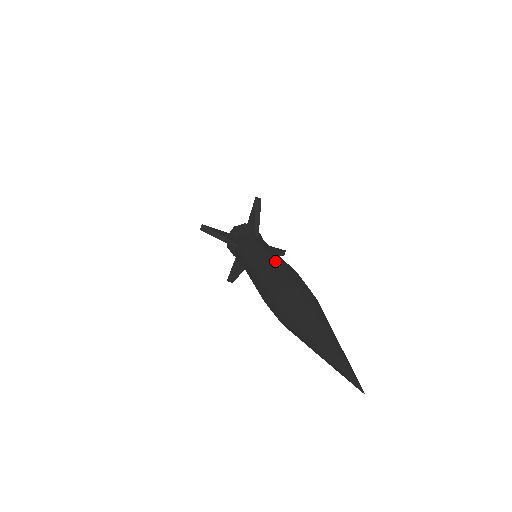
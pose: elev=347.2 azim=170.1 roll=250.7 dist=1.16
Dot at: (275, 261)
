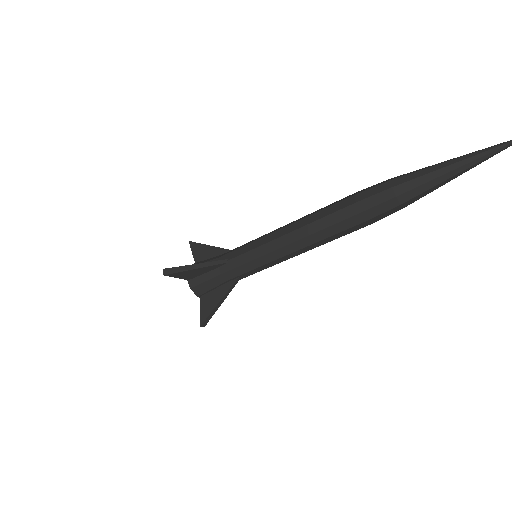
Dot at: (328, 205)
